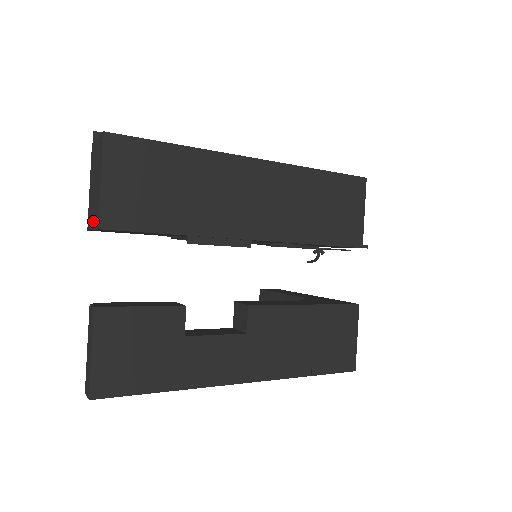
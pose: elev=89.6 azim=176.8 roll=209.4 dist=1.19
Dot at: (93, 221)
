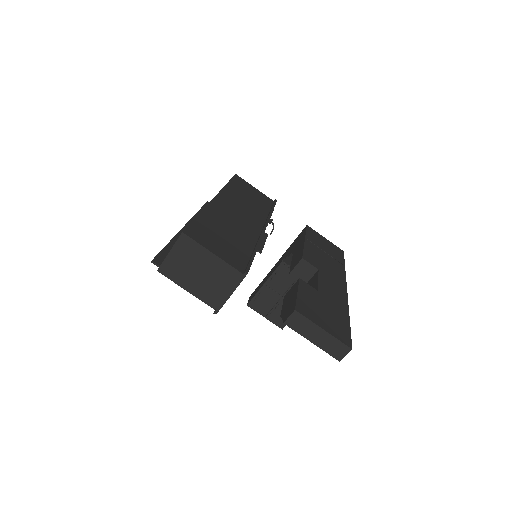
Dot at: (227, 289)
